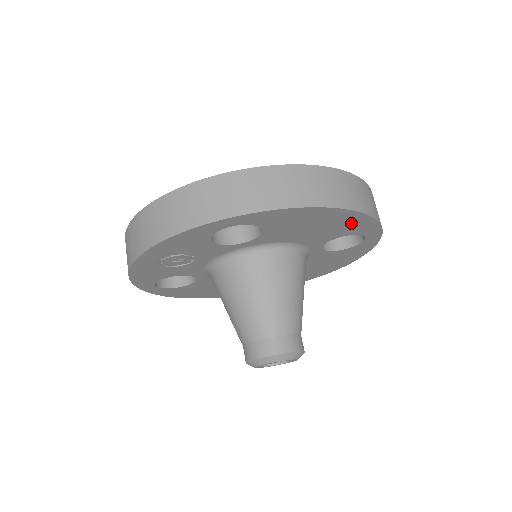
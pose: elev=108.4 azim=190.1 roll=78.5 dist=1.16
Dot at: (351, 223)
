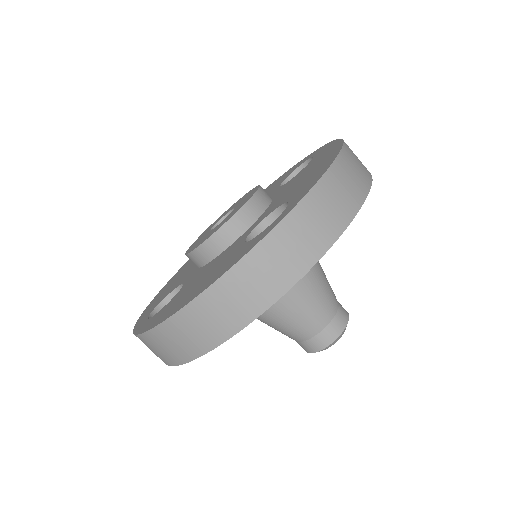
Dot at: occluded
